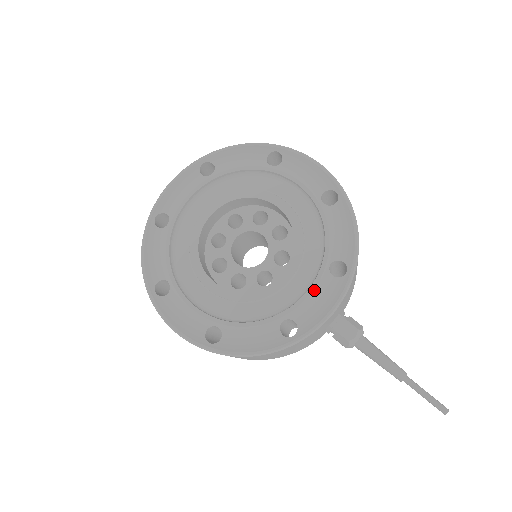
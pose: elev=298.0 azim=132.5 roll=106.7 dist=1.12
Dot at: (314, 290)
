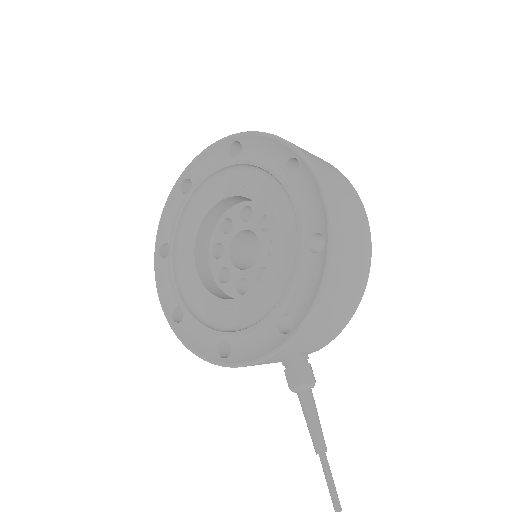
Dot at: (255, 330)
